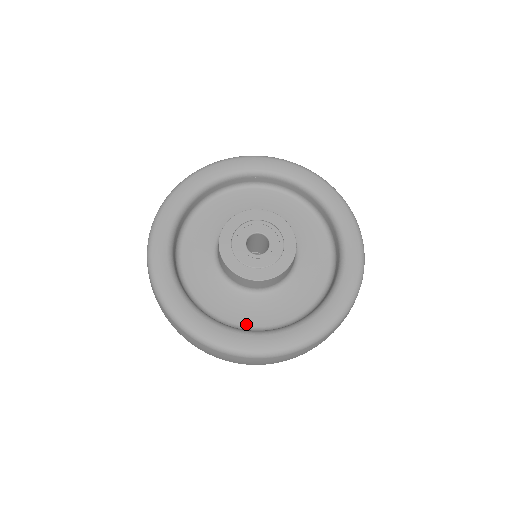
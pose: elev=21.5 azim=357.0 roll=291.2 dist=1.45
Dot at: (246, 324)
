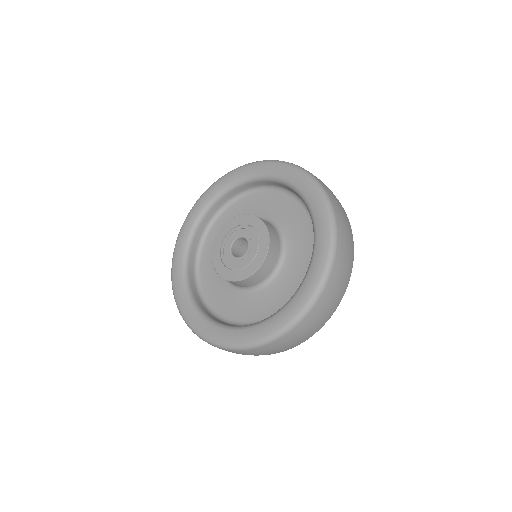
Dot at: (243, 320)
